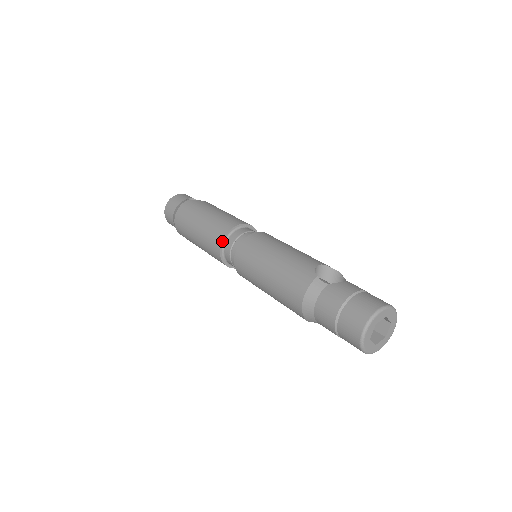
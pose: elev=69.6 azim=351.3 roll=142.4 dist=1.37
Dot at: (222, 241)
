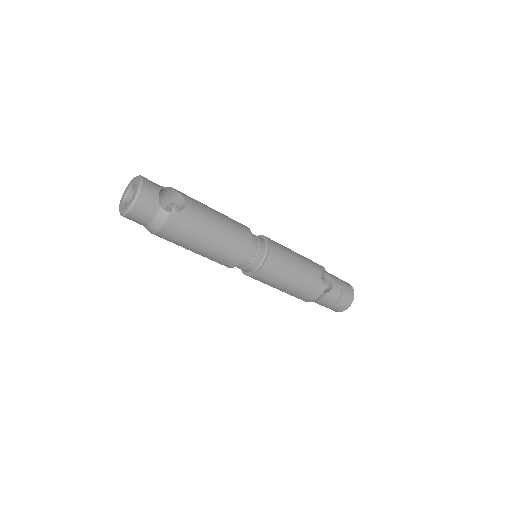
Dot at: occluded
